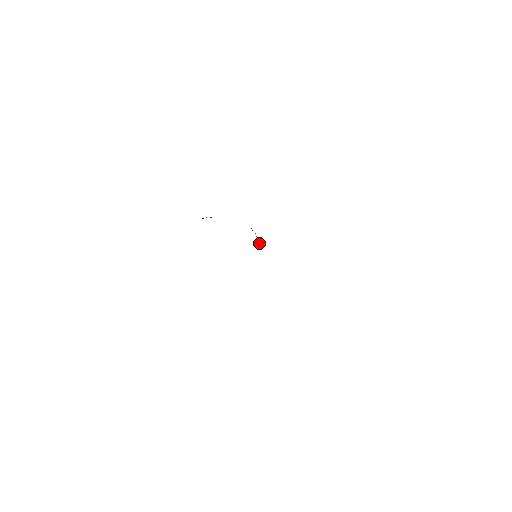
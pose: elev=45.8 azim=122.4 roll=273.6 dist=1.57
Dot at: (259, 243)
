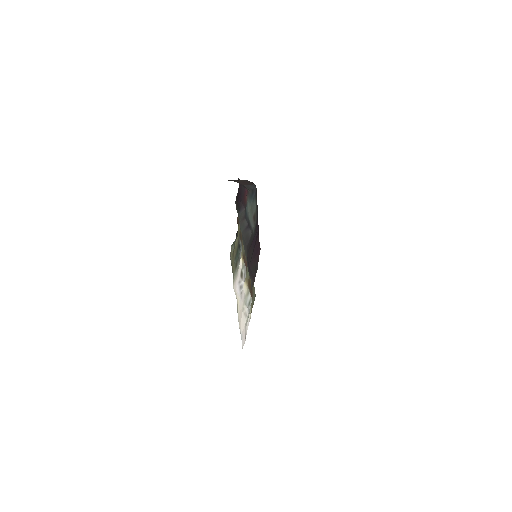
Dot at: (232, 251)
